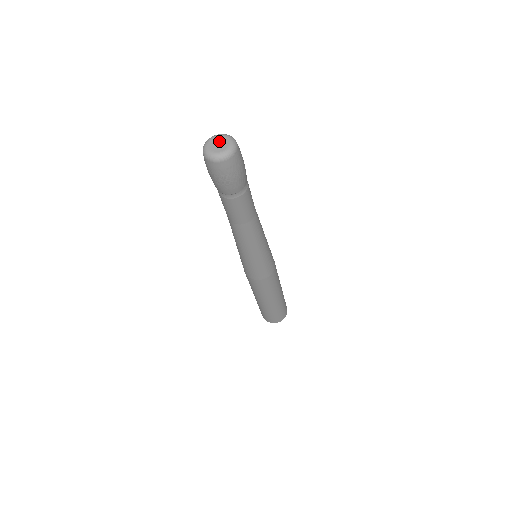
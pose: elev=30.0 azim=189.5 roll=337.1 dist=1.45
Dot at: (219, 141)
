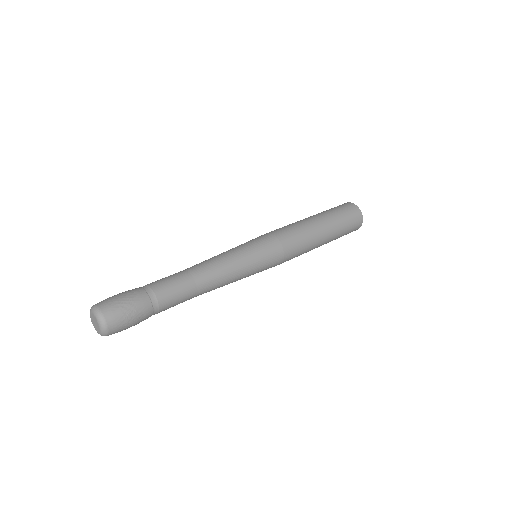
Dot at: (95, 322)
